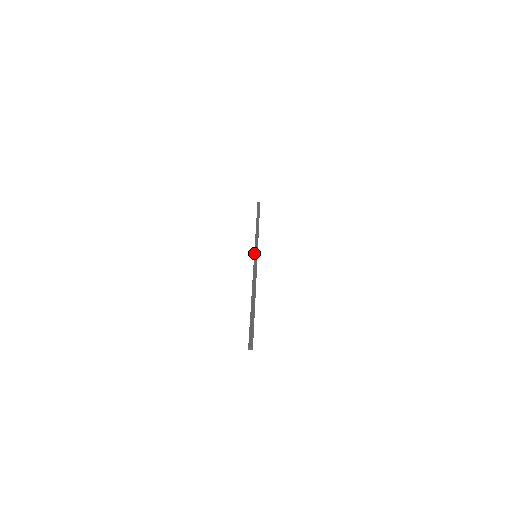
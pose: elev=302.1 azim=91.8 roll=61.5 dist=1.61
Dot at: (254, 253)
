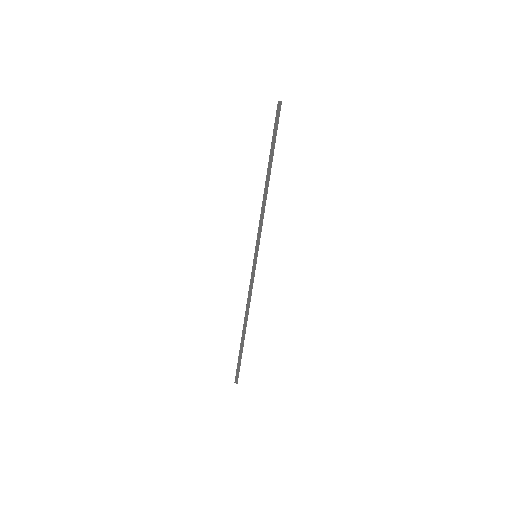
Dot at: (254, 254)
